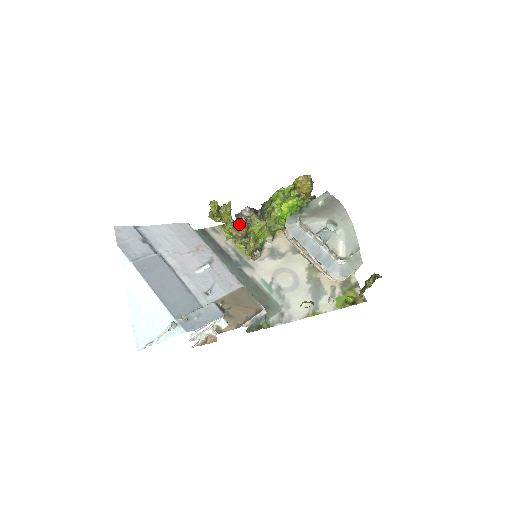
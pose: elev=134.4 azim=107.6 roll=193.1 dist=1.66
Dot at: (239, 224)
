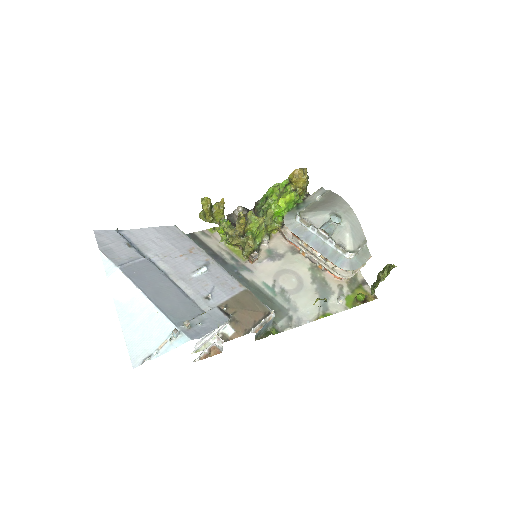
Dot at: occluded
